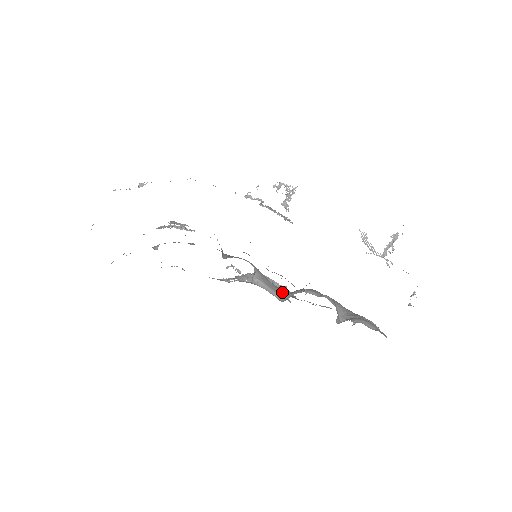
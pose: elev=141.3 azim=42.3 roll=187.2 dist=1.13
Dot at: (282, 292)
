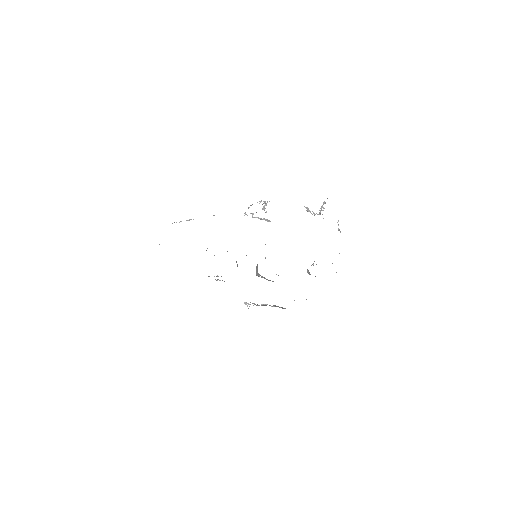
Dot at: occluded
